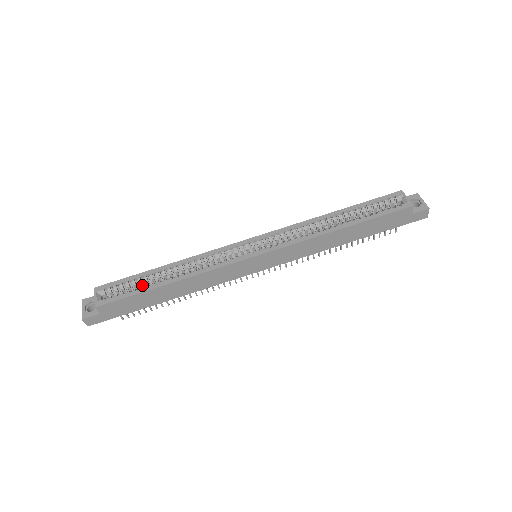
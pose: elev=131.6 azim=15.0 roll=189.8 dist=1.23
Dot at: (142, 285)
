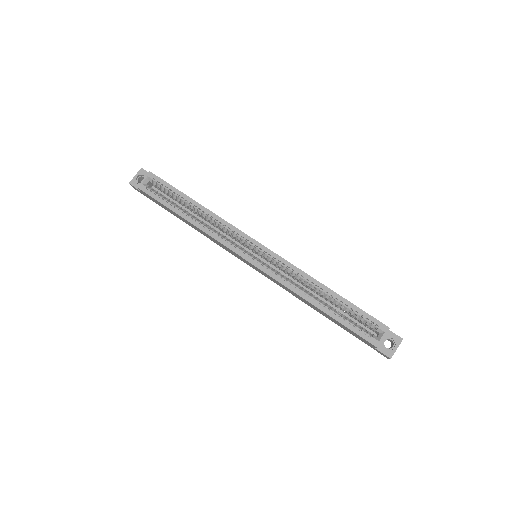
Dot at: (176, 199)
